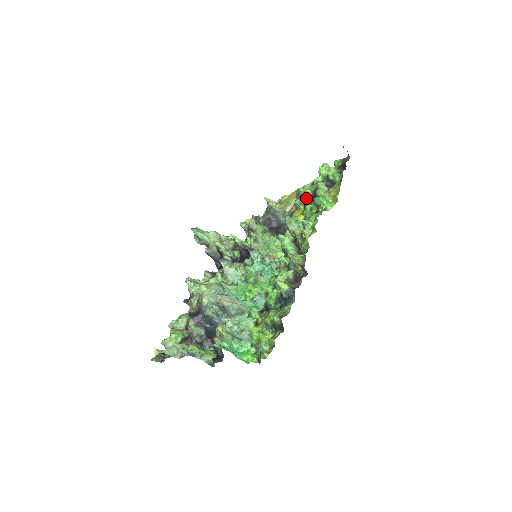
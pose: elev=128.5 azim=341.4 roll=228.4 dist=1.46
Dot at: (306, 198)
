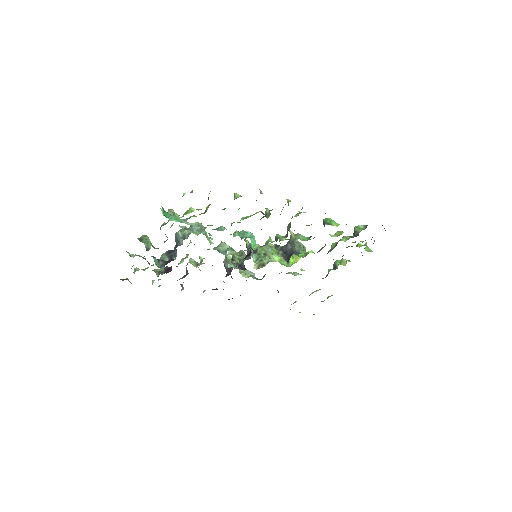
Dot at: occluded
